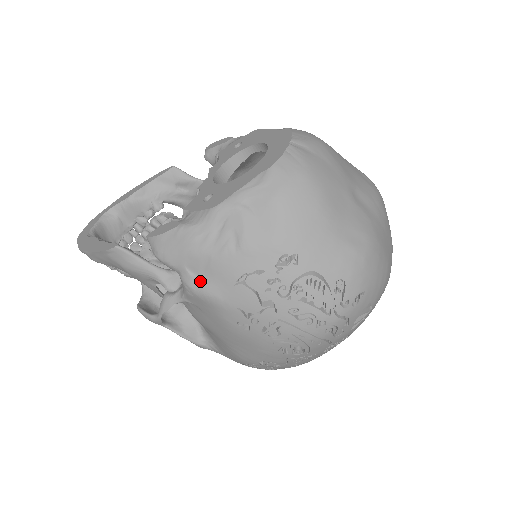
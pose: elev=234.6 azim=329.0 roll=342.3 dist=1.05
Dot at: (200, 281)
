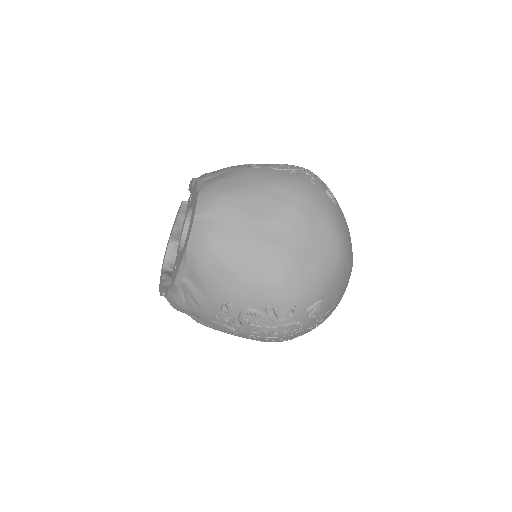
Dot at: (198, 320)
